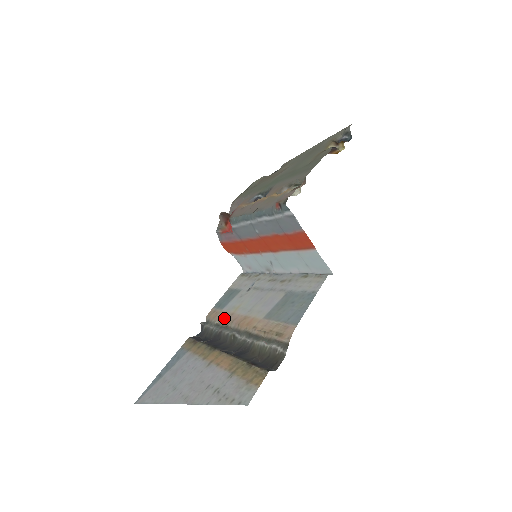
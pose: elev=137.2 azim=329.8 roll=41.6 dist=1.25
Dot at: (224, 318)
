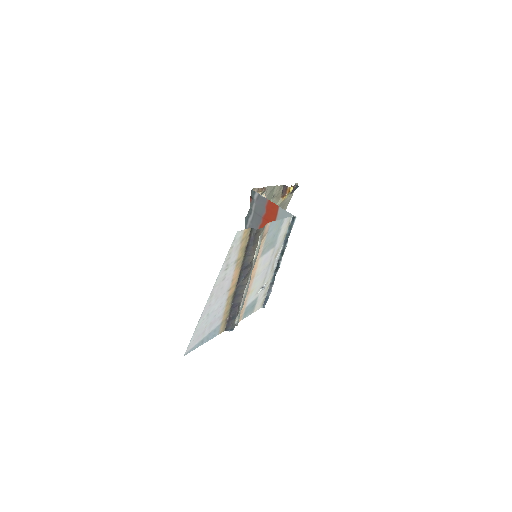
Dot at: occluded
